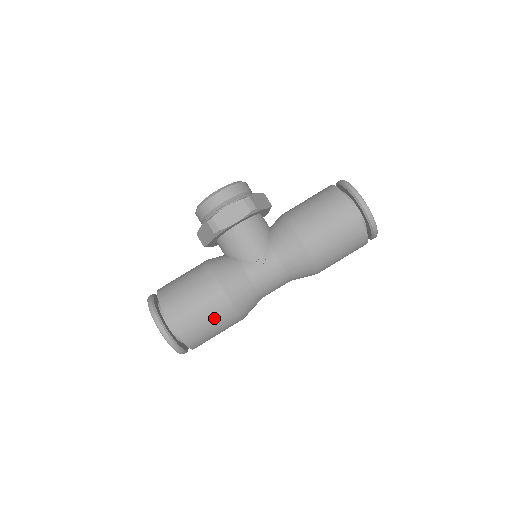
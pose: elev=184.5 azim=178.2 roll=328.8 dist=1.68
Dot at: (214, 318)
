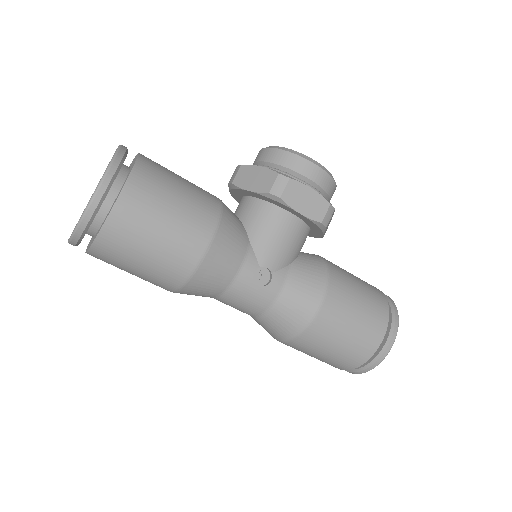
Dot at: (160, 260)
